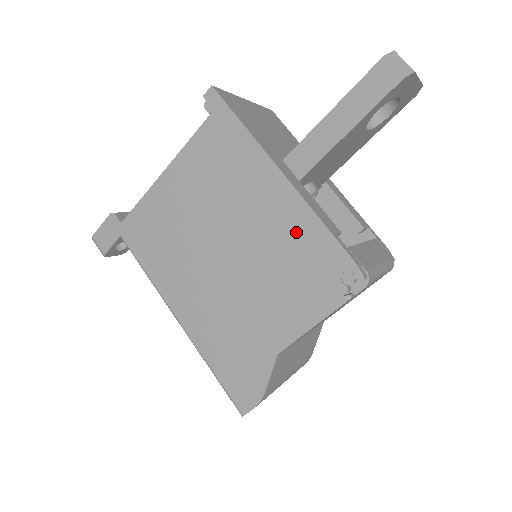
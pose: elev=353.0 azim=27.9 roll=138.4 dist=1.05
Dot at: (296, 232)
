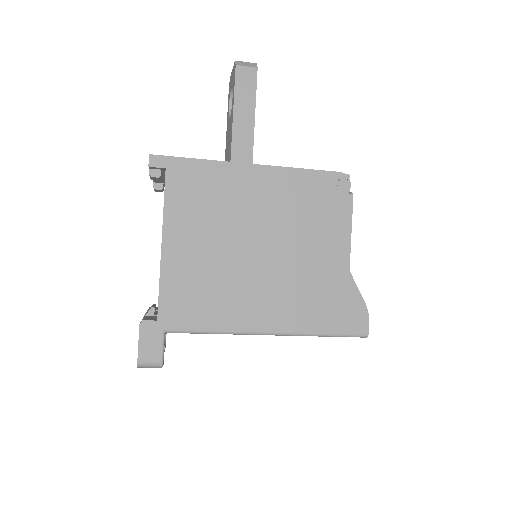
Dot at: (291, 189)
